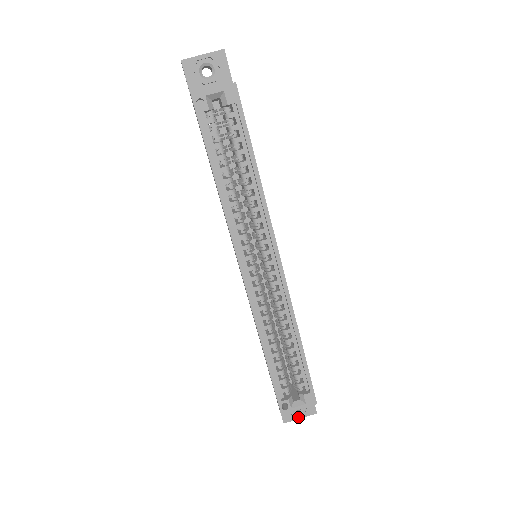
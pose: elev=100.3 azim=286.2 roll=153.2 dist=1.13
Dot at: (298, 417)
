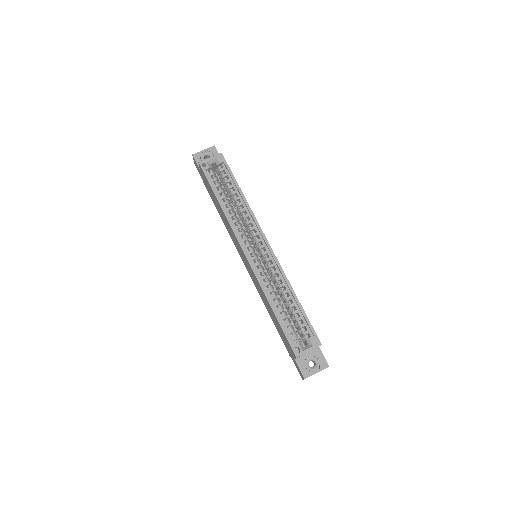
Dot at: (315, 372)
